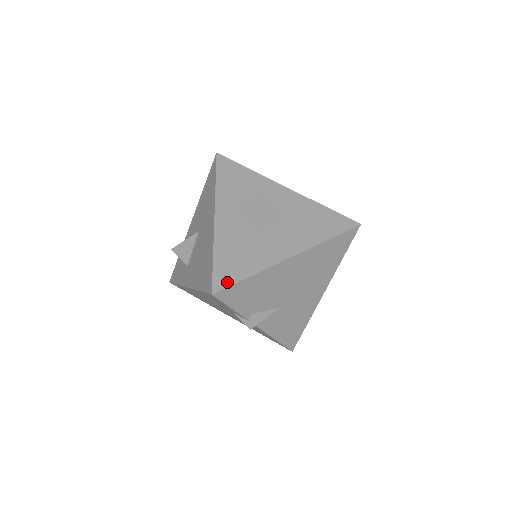
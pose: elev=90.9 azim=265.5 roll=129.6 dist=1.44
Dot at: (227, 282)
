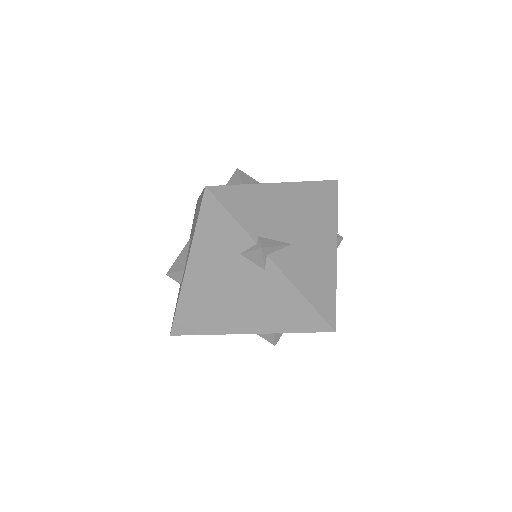
Dot at: (220, 186)
